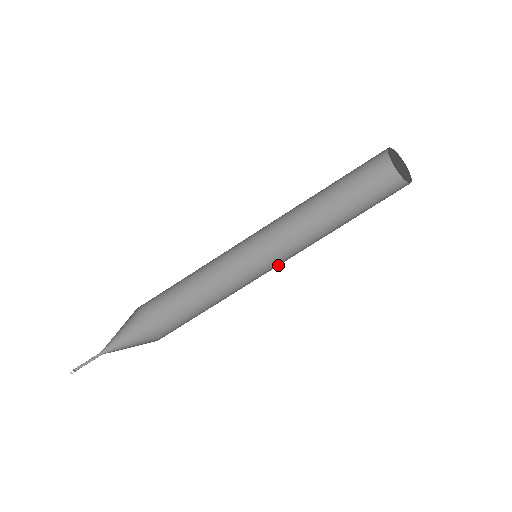
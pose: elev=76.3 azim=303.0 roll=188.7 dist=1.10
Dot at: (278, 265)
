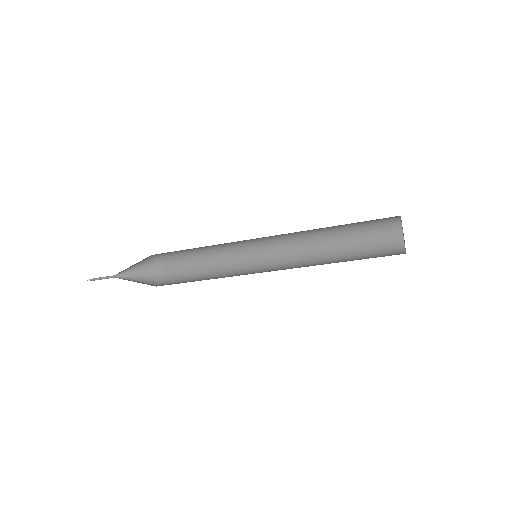
Dot at: (273, 263)
